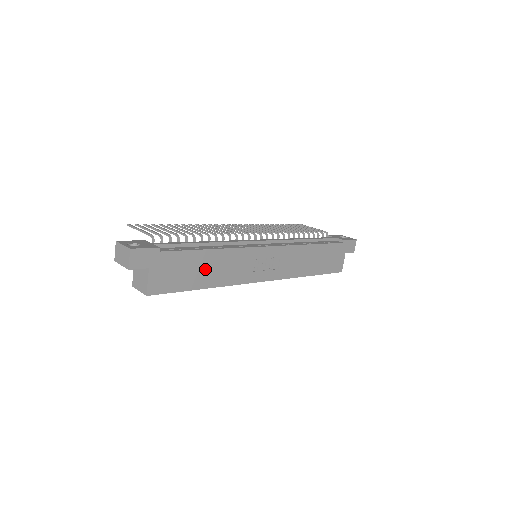
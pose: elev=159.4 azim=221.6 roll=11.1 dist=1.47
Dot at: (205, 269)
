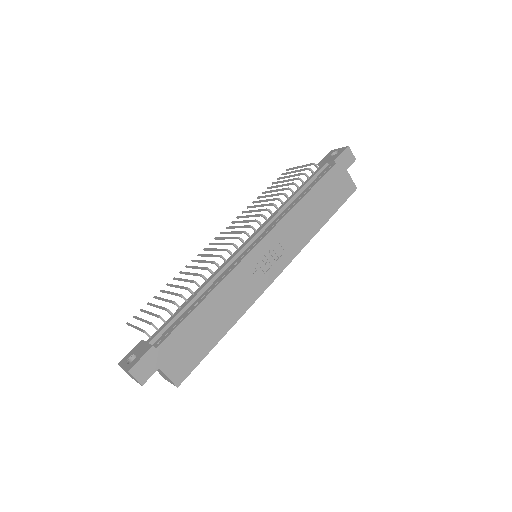
Dot at: (211, 320)
